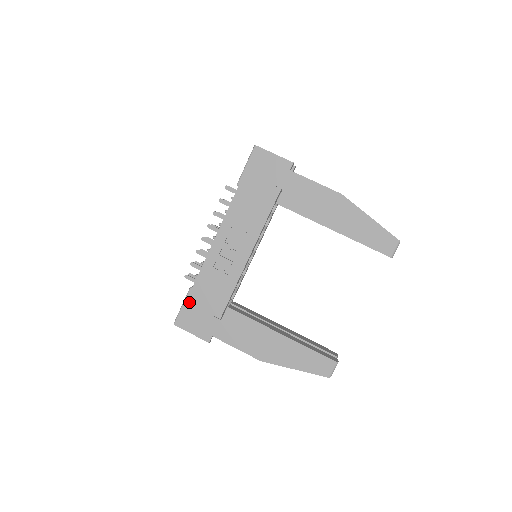
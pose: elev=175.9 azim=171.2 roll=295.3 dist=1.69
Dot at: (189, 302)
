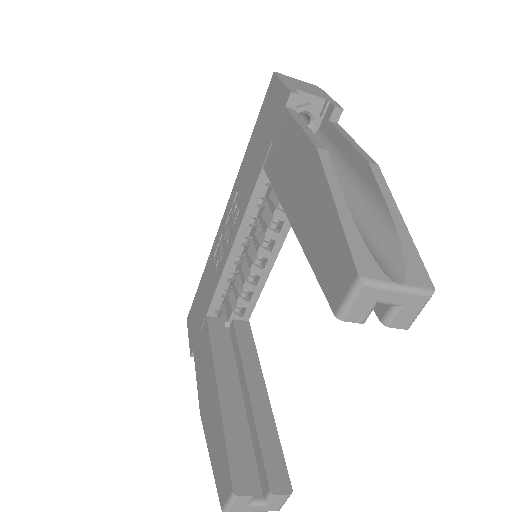
Dot at: (196, 295)
